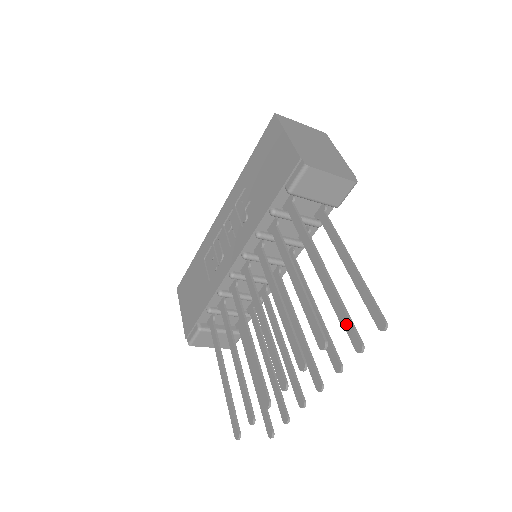
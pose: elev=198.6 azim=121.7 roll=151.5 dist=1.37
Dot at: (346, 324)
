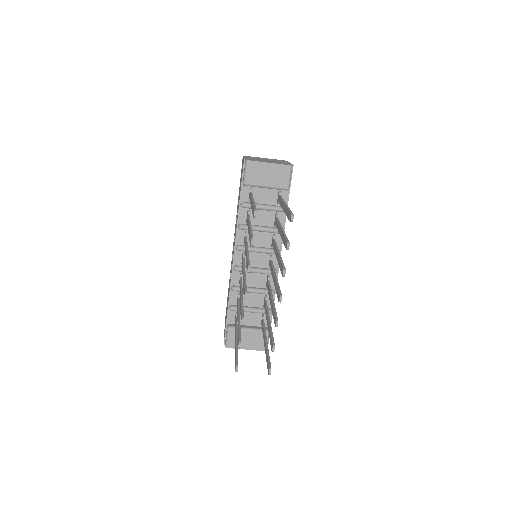
Dot at: (254, 214)
